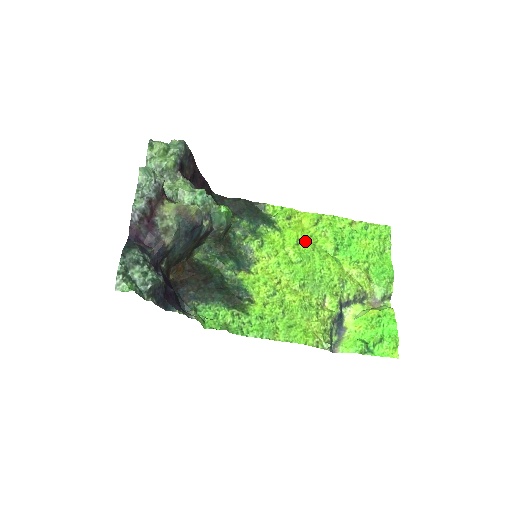
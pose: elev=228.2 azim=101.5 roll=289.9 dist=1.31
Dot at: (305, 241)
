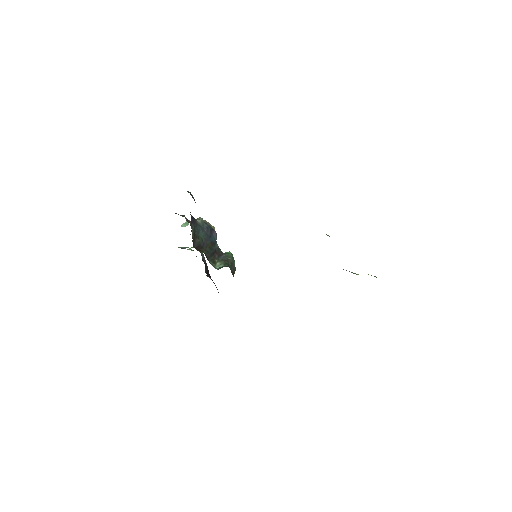
Dot at: occluded
